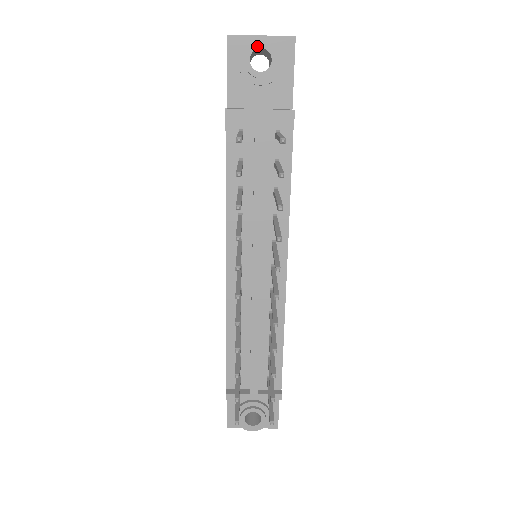
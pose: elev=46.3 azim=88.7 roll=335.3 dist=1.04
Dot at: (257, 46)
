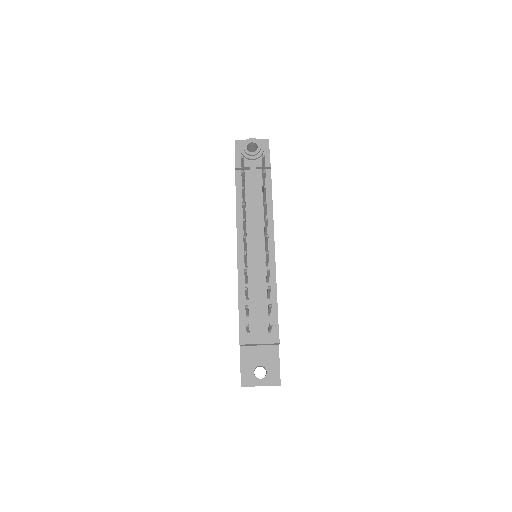
Dot at: (250, 142)
